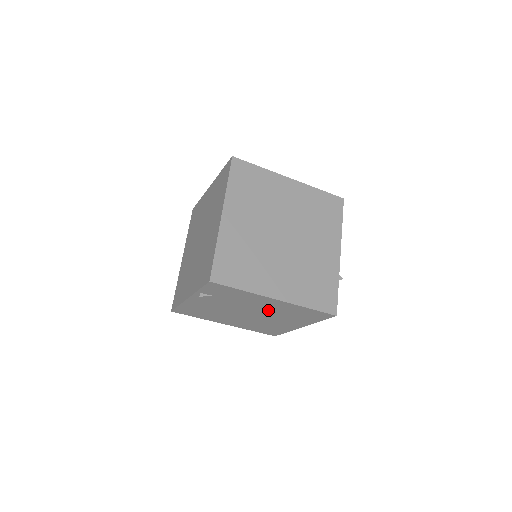
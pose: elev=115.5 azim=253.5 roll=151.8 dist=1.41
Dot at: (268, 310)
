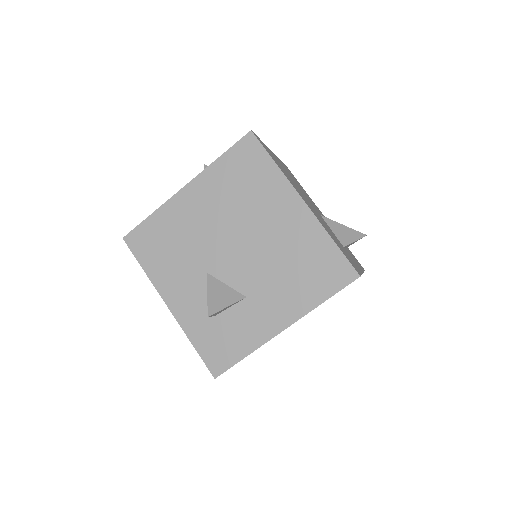
Dot at: occluded
